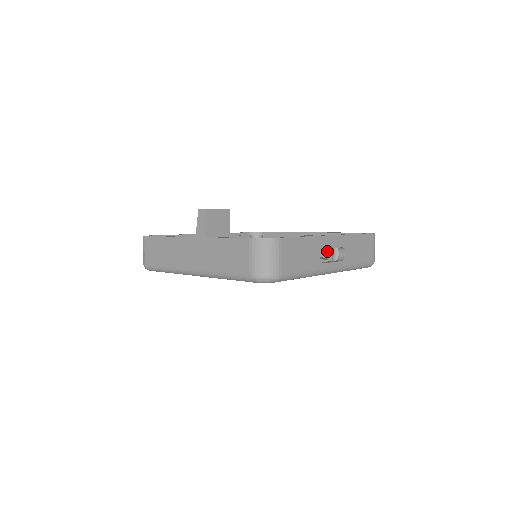
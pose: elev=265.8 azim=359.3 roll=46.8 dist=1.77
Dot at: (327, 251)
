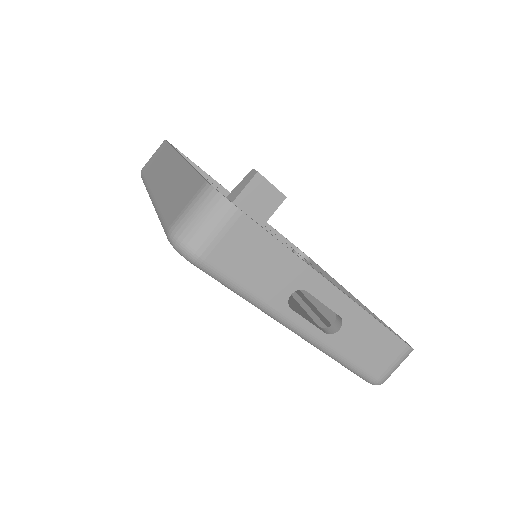
Dot at: occluded
